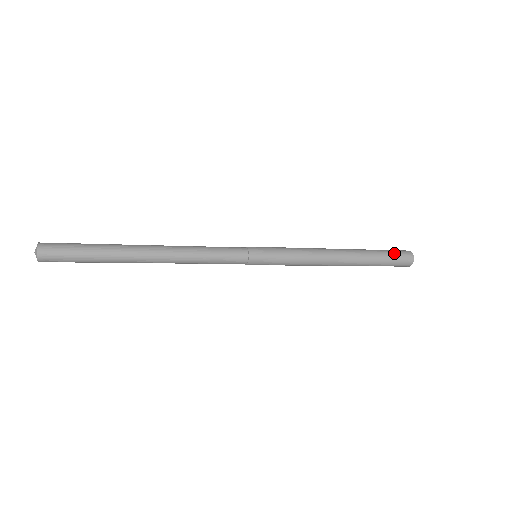
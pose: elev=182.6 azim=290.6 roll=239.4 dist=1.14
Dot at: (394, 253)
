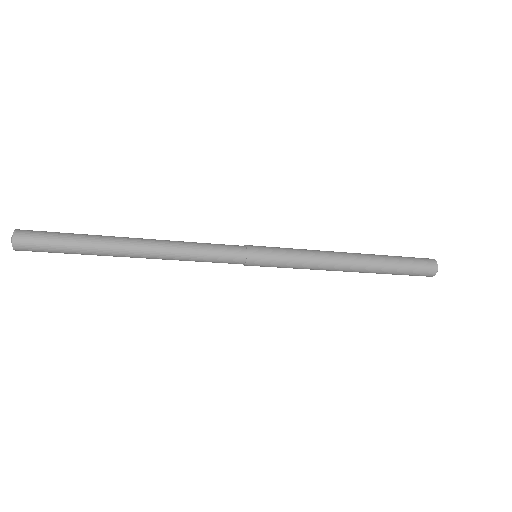
Dot at: (415, 262)
